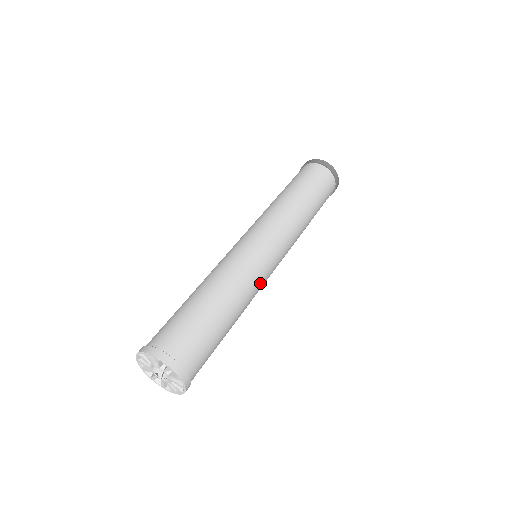
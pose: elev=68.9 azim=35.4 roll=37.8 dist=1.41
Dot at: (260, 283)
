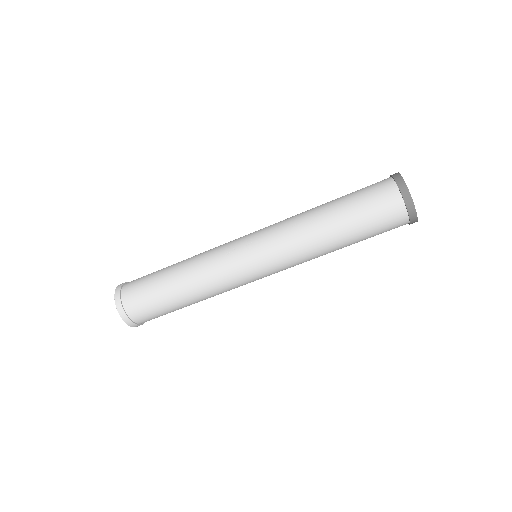
Dot at: (236, 287)
